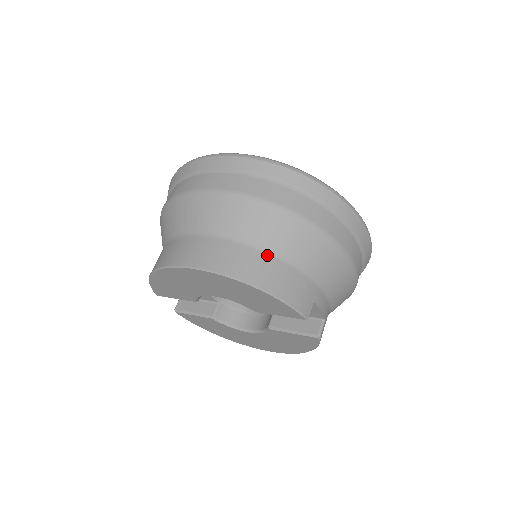
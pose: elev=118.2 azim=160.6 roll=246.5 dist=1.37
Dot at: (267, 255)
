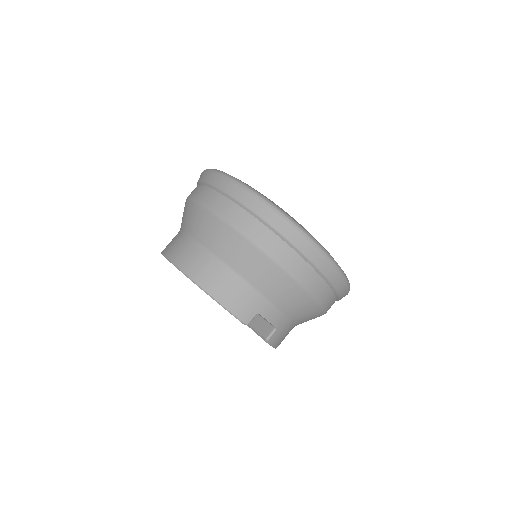
Dot at: (221, 266)
